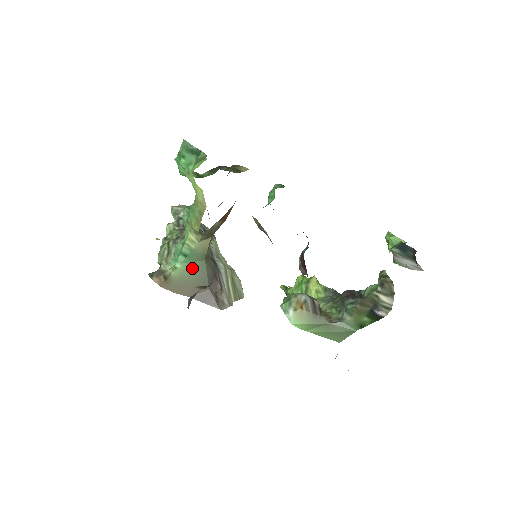
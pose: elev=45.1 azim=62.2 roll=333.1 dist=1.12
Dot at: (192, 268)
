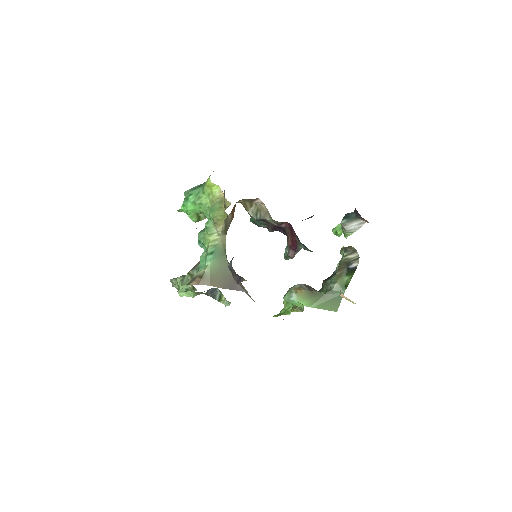
Dot at: (218, 263)
